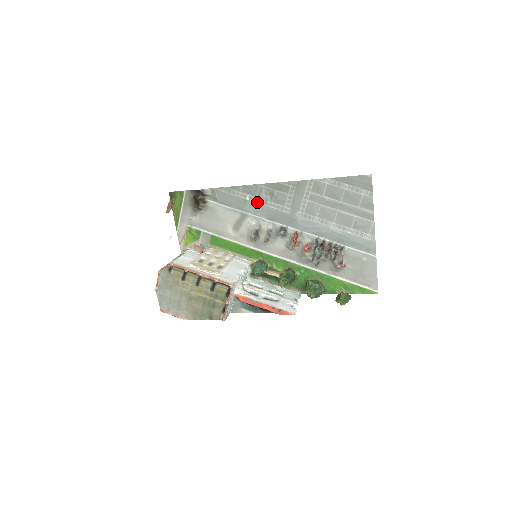
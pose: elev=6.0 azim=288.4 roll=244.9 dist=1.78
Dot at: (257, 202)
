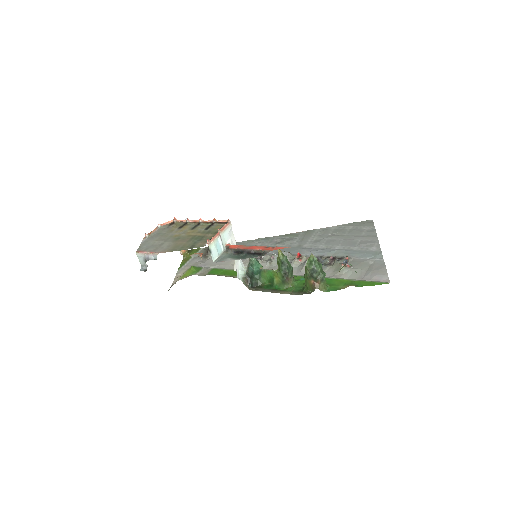
Dot at: (267, 245)
